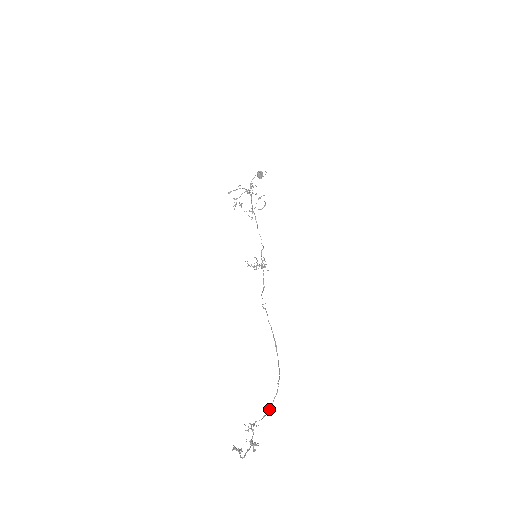
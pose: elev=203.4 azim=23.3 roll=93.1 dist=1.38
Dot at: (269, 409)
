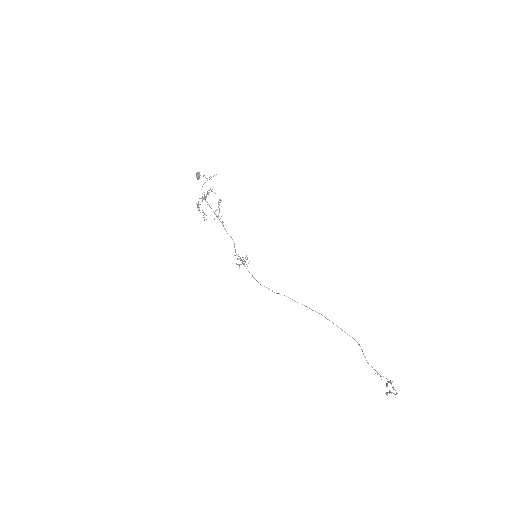
Dot at: occluded
